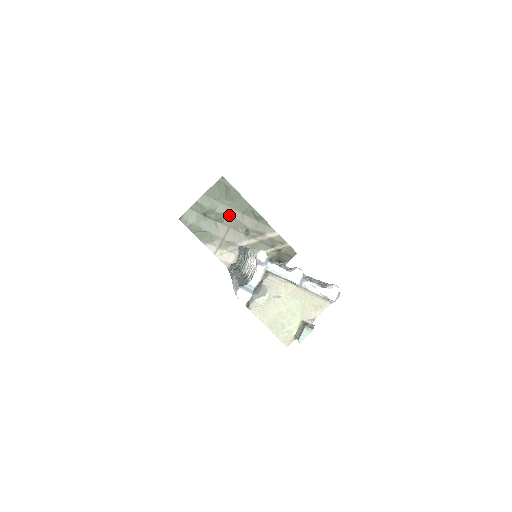
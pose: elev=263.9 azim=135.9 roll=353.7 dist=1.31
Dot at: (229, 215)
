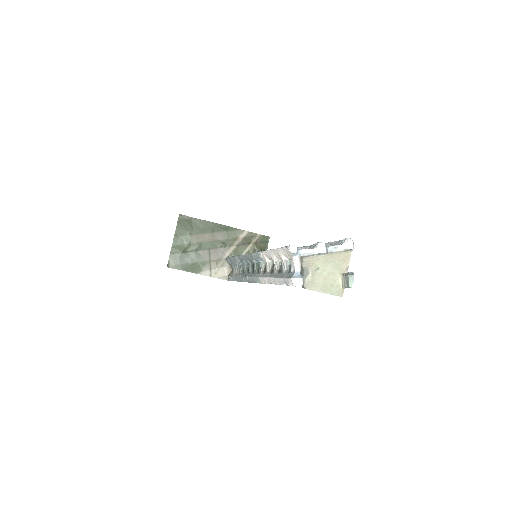
Dot at: (203, 240)
